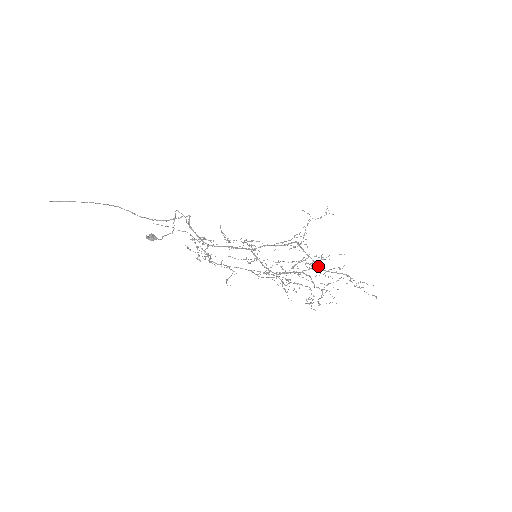
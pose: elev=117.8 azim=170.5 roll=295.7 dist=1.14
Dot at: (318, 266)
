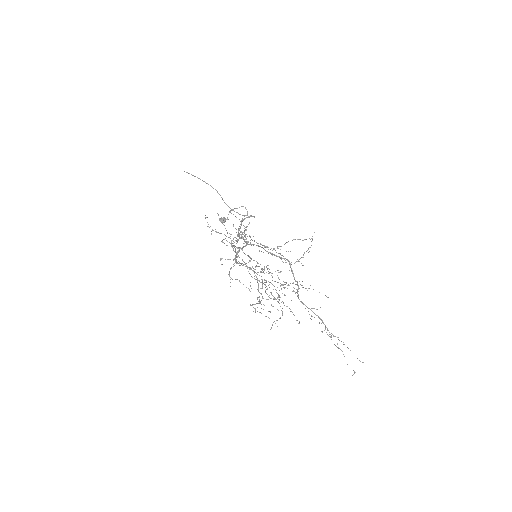
Dot at: (297, 293)
